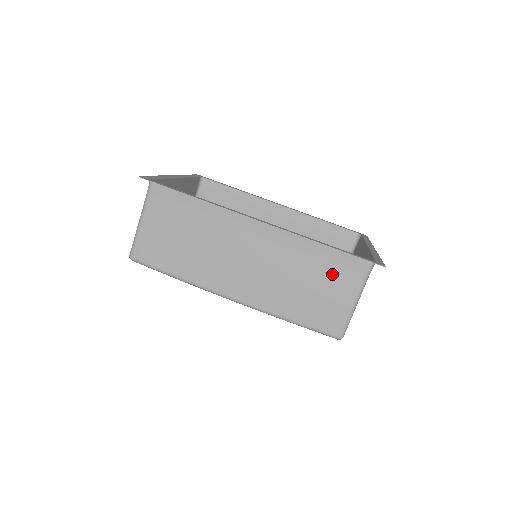
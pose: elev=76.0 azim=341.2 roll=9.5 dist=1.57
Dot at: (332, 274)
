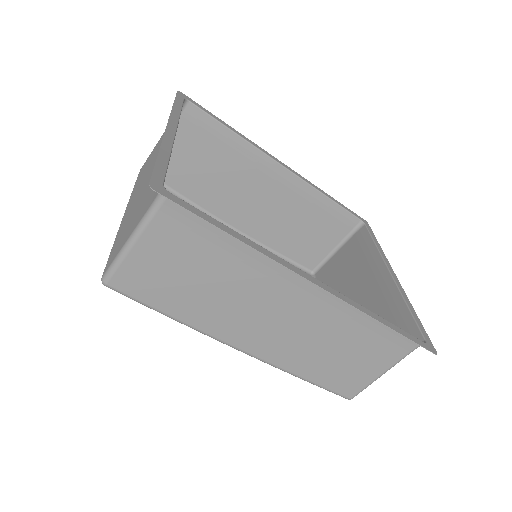
Dot at: (374, 346)
